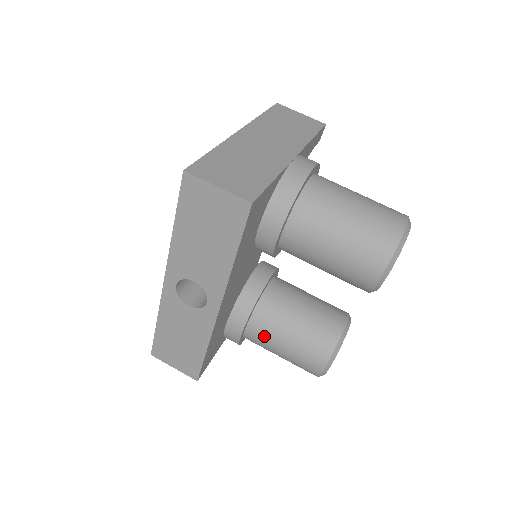
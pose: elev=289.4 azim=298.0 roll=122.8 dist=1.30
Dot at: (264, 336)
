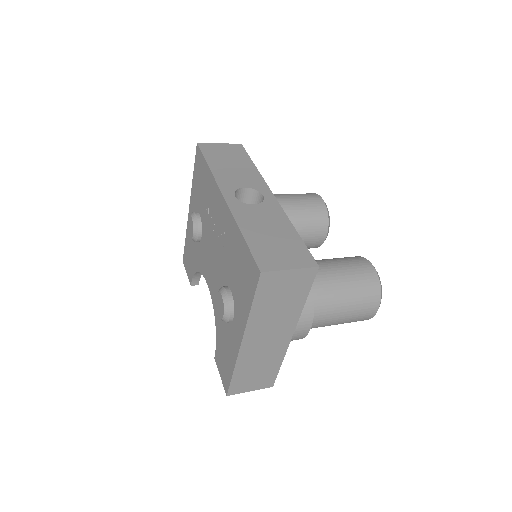
Dot at: occluded
